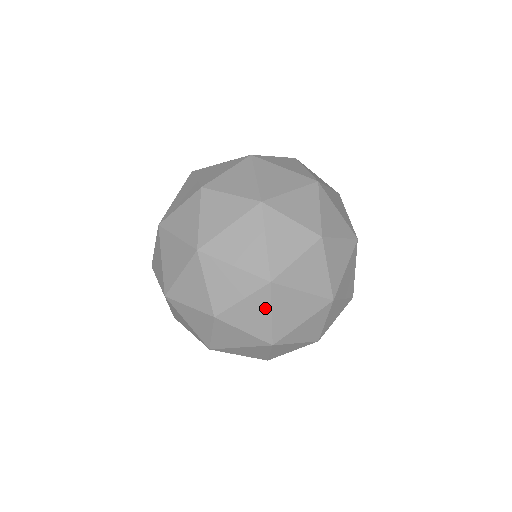
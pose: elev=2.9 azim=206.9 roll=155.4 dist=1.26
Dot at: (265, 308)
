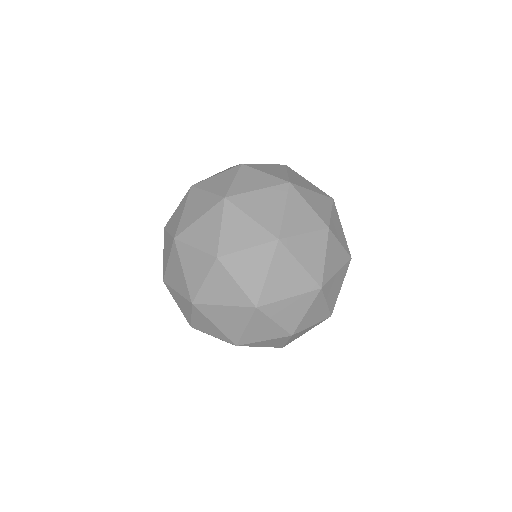
Dot at: (339, 221)
